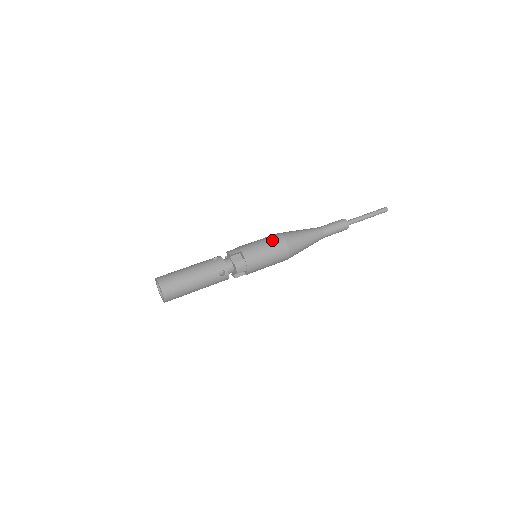
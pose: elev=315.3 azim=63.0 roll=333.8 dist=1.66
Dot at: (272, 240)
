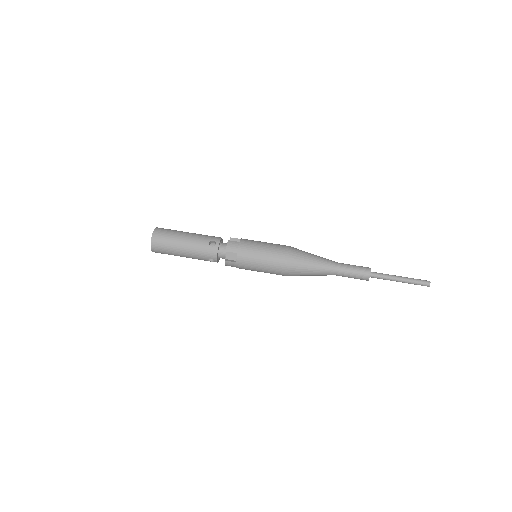
Dot at: (273, 260)
